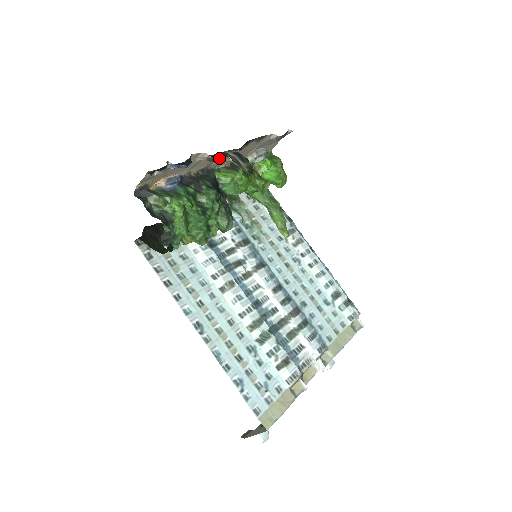
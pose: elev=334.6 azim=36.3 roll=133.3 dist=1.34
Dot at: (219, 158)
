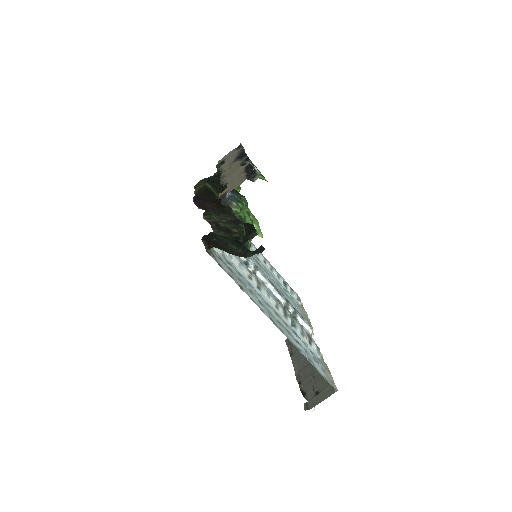
Dot at: occluded
